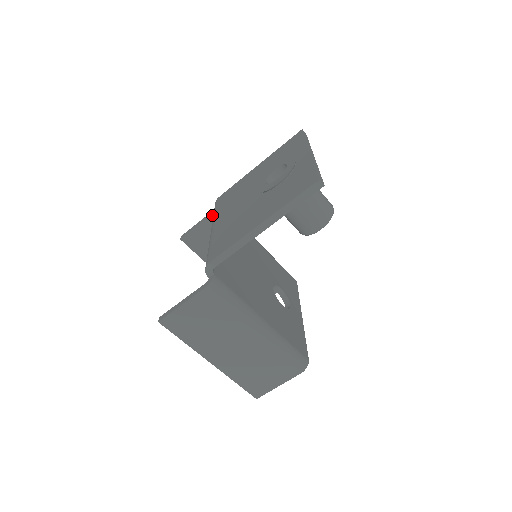
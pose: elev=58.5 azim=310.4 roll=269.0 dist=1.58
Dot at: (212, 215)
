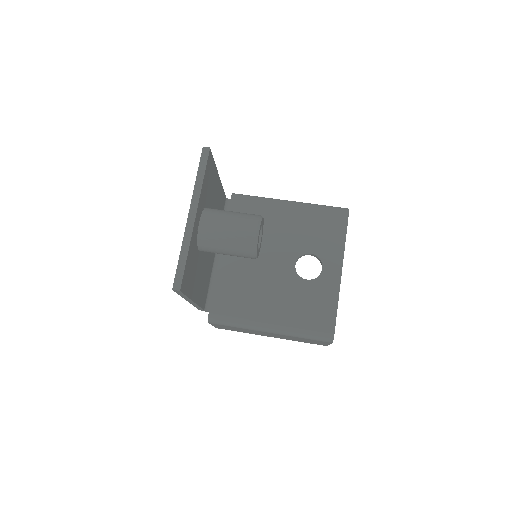
Dot at: occluded
